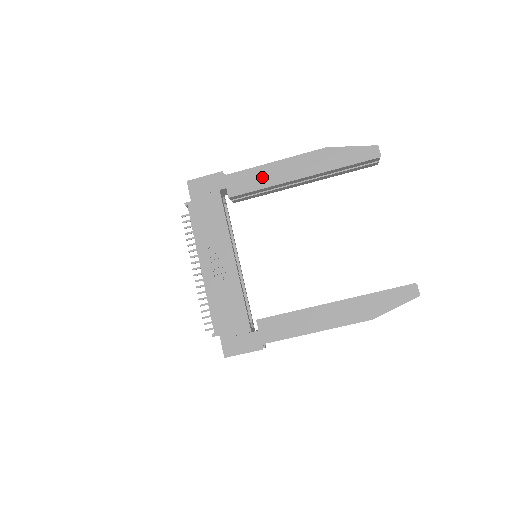
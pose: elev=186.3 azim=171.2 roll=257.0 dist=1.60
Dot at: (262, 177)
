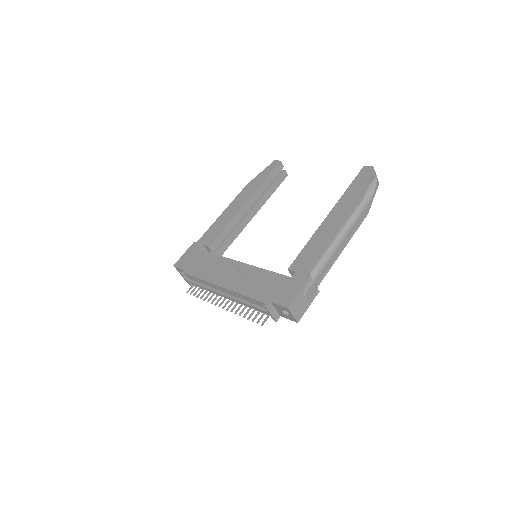
Dot at: (221, 222)
